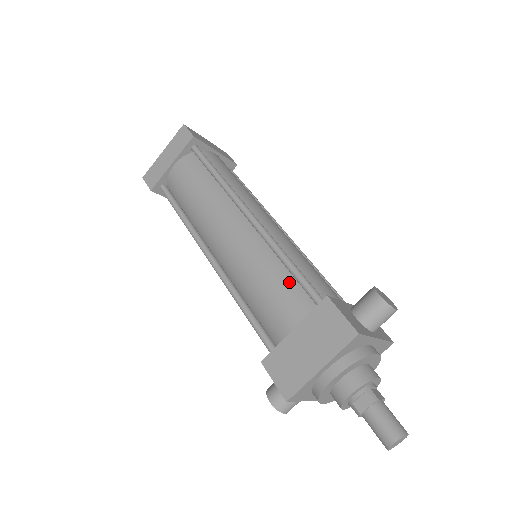
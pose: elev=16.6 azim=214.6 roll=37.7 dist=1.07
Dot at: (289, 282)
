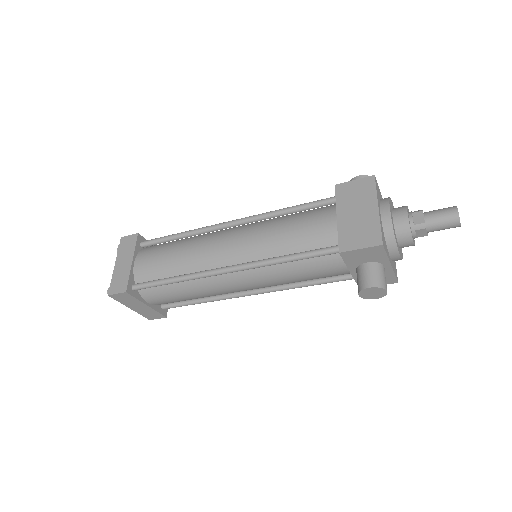
Dot at: (302, 214)
